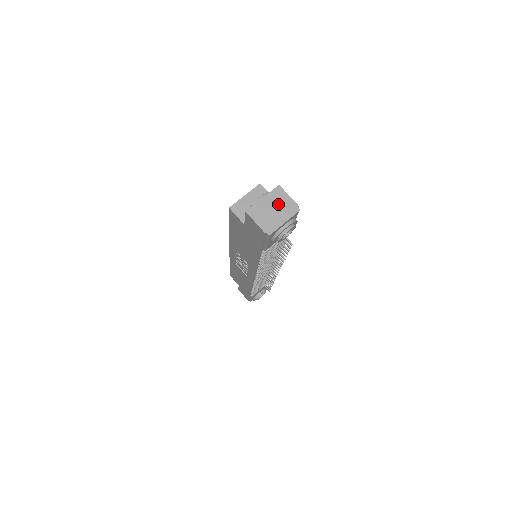
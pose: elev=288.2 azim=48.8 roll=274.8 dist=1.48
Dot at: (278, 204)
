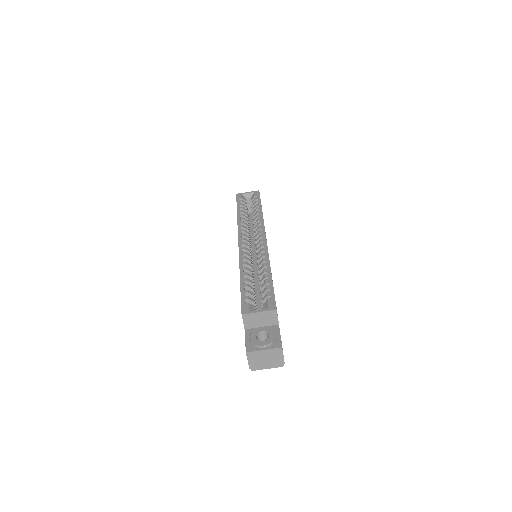
Dot at: (272, 358)
